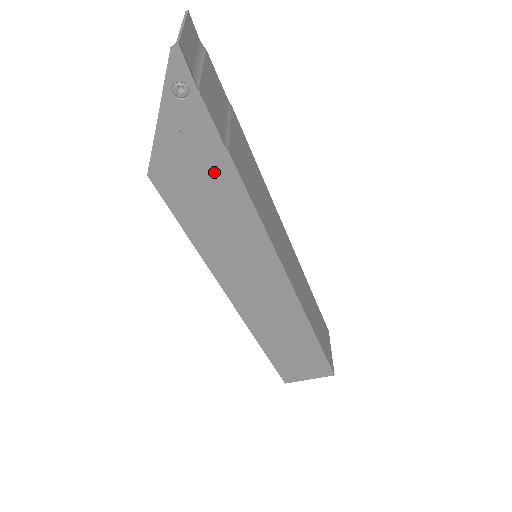
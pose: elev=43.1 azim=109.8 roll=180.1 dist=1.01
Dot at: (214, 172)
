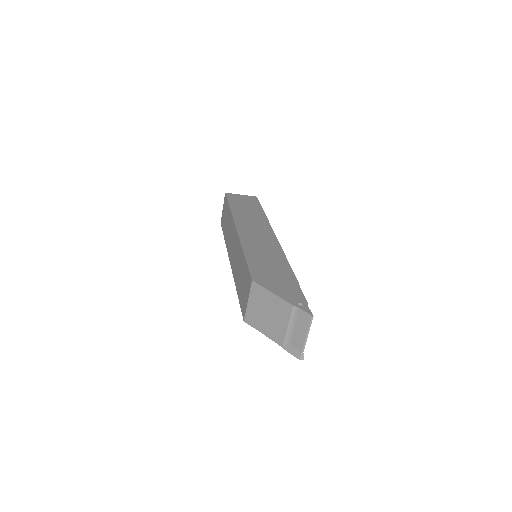
Dot at: occluded
